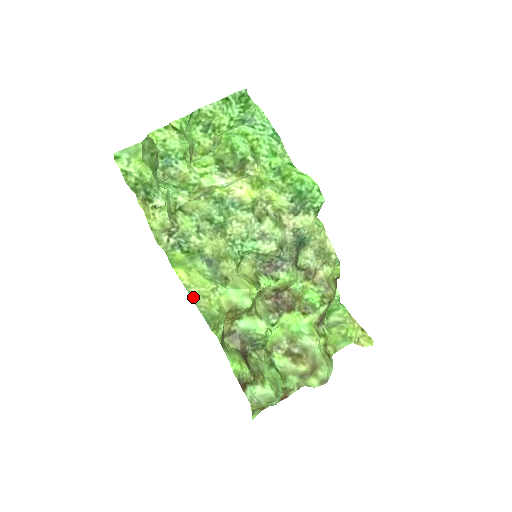
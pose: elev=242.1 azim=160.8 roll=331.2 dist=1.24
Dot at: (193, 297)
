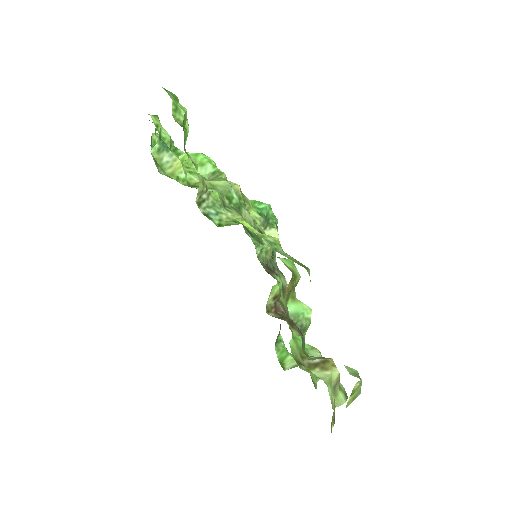
Dot at: (273, 245)
